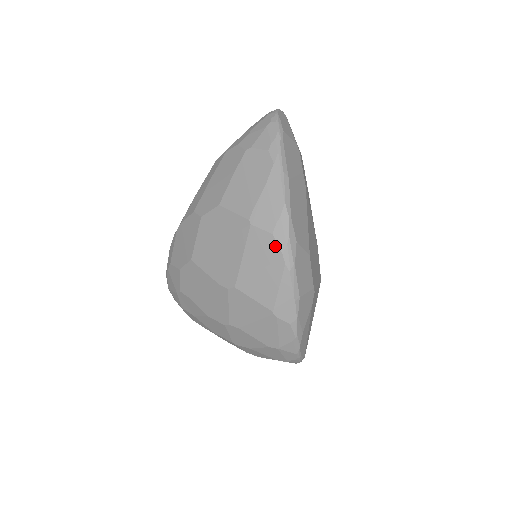
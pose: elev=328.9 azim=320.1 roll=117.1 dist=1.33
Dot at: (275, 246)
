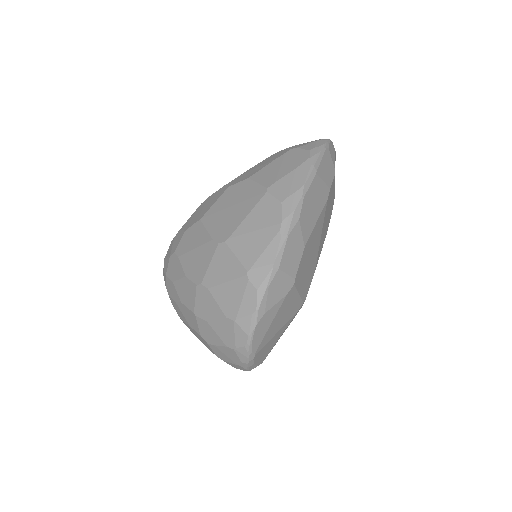
Dot at: (279, 213)
